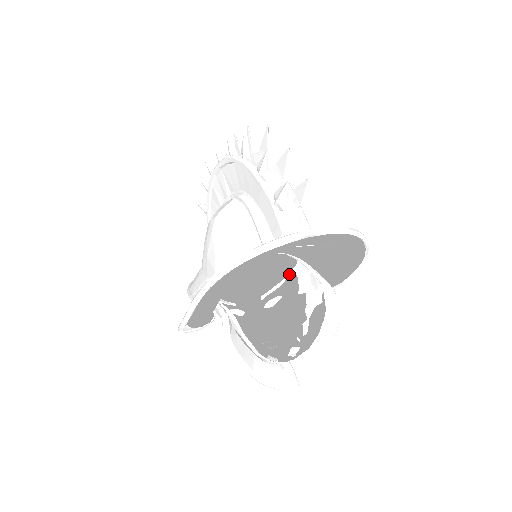
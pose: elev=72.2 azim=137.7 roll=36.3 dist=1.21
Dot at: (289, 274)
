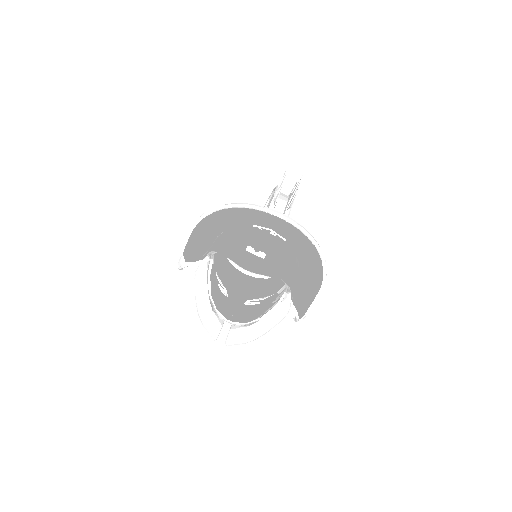
Dot at: (275, 293)
